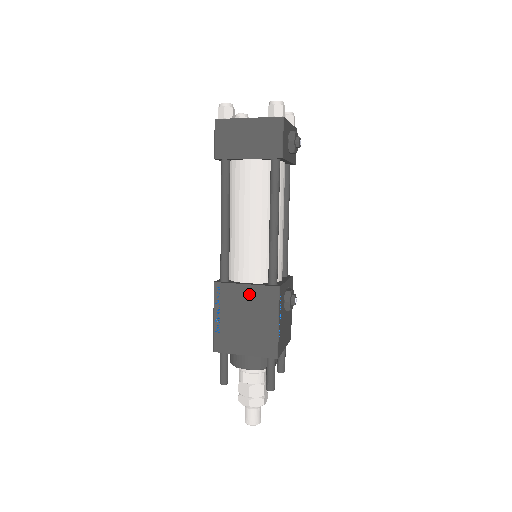
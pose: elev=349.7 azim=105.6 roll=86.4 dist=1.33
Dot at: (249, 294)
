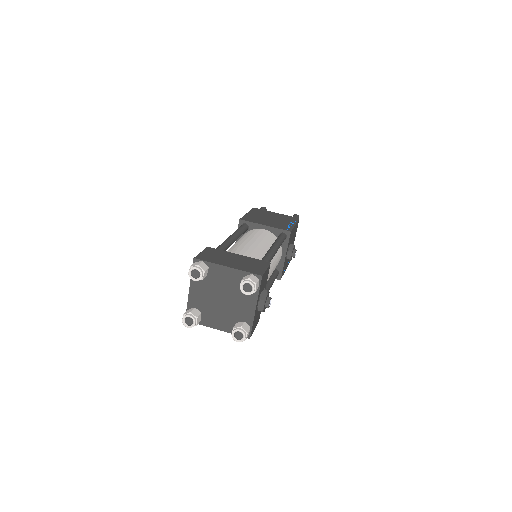
Dot at: occluded
